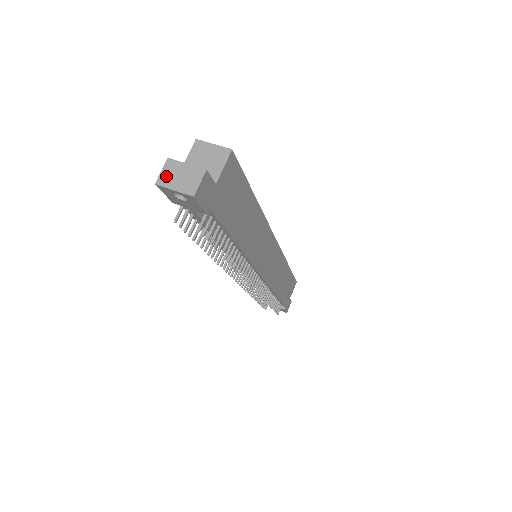
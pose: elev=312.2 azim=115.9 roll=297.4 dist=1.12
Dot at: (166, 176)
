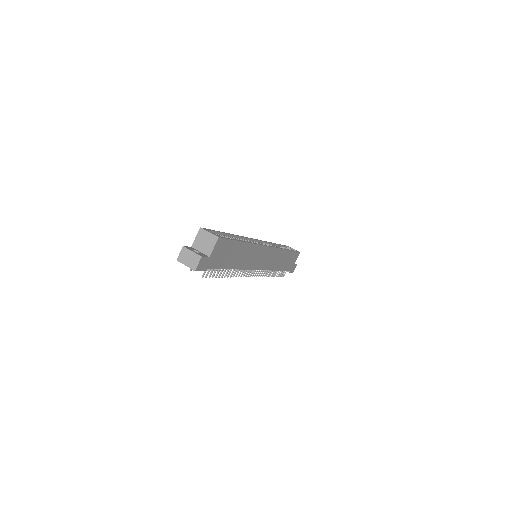
Dot at: (182, 257)
